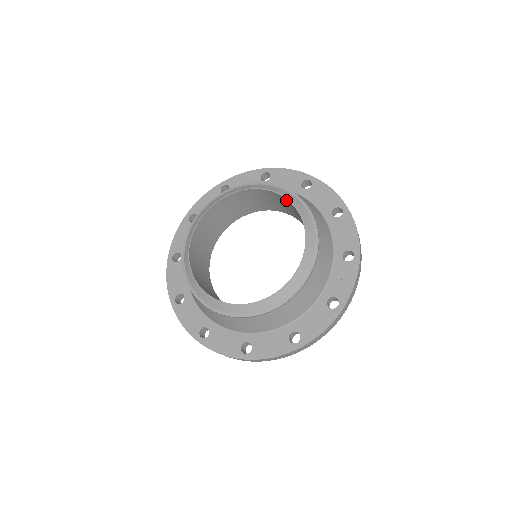
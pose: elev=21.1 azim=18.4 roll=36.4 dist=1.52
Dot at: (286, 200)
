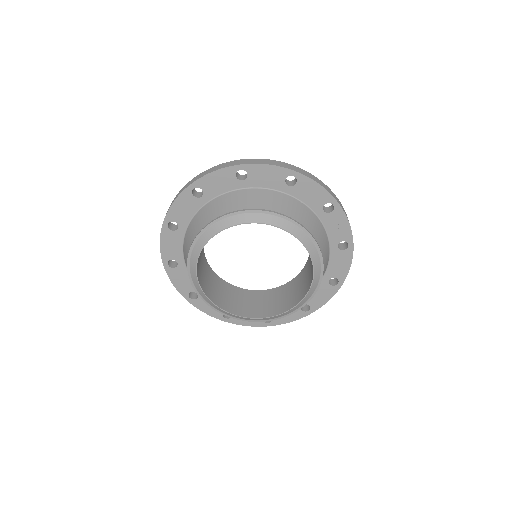
Dot at: (253, 221)
